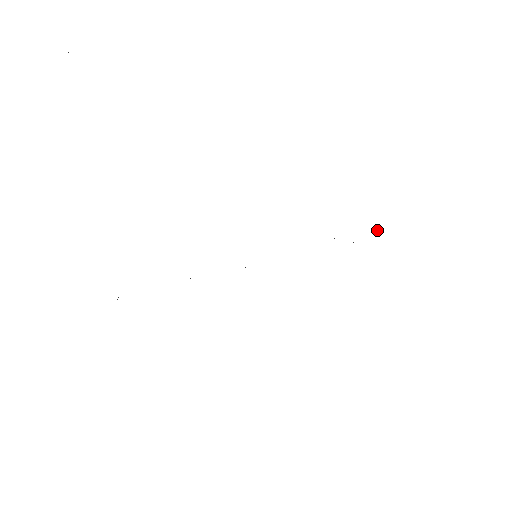
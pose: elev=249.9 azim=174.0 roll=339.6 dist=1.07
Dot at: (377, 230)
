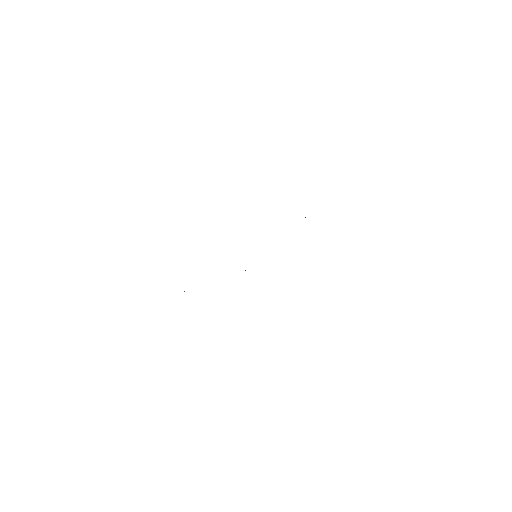
Dot at: occluded
